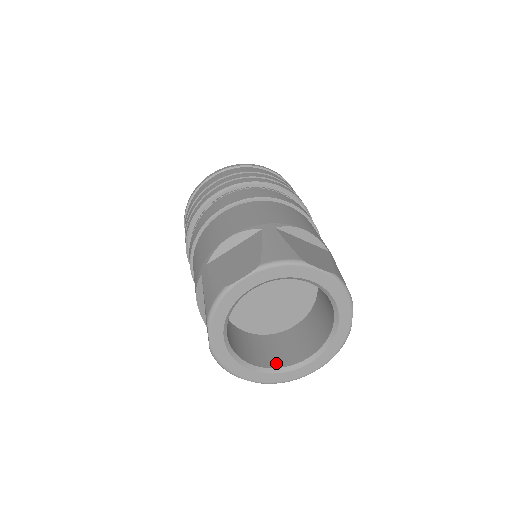
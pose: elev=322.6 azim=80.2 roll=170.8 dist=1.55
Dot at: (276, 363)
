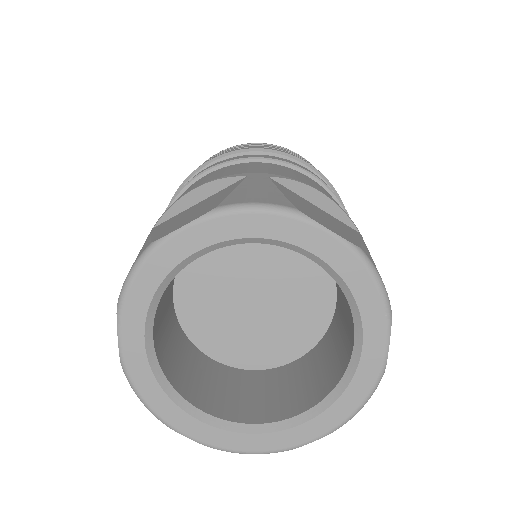
Dot at: (245, 415)
